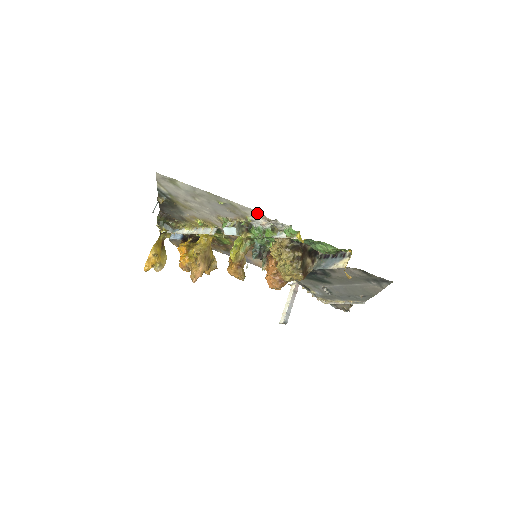
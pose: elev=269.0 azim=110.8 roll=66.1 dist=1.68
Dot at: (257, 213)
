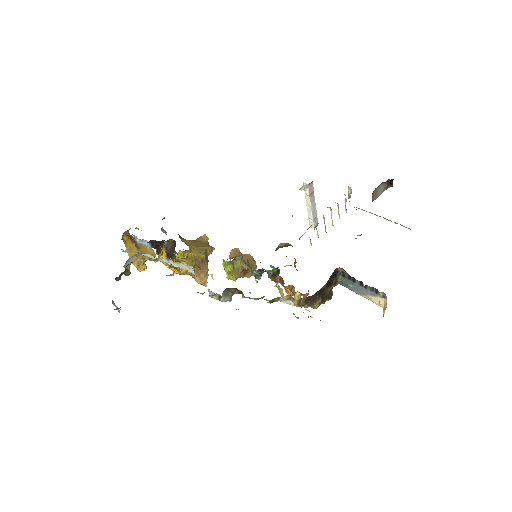
Dot at: occluded
